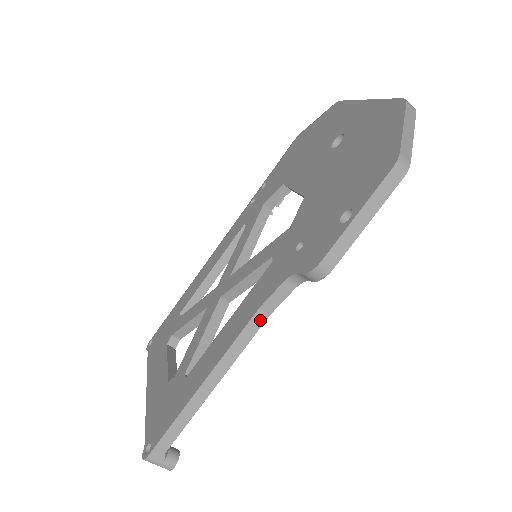
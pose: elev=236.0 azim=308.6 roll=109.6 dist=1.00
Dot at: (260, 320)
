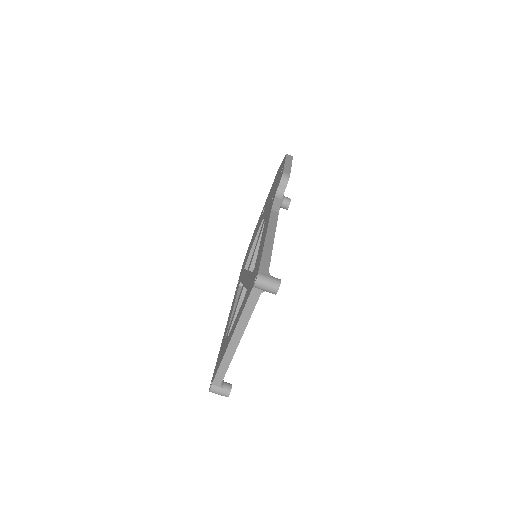
Dot at: (275, 214)
